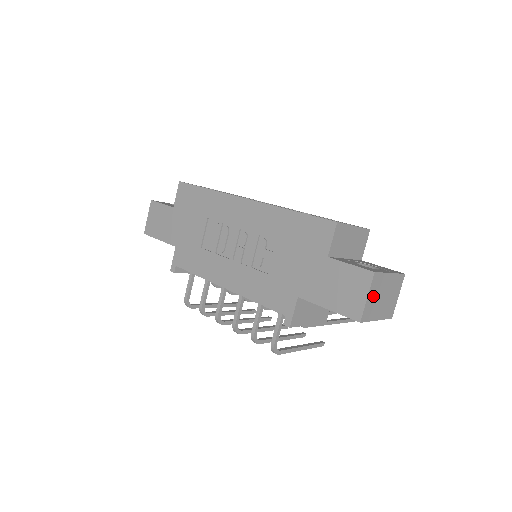
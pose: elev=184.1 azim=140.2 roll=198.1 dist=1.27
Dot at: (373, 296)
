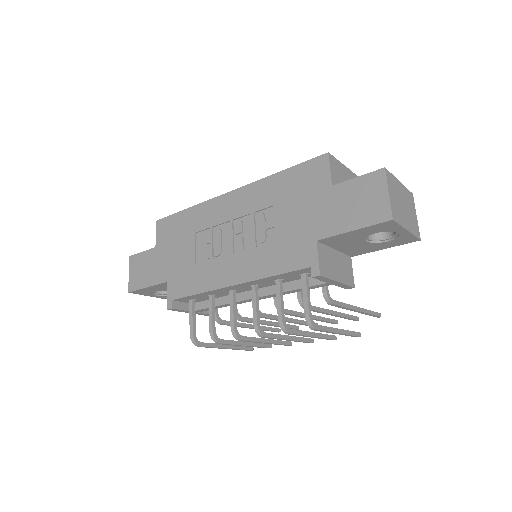
Dot at: (393, 196)
